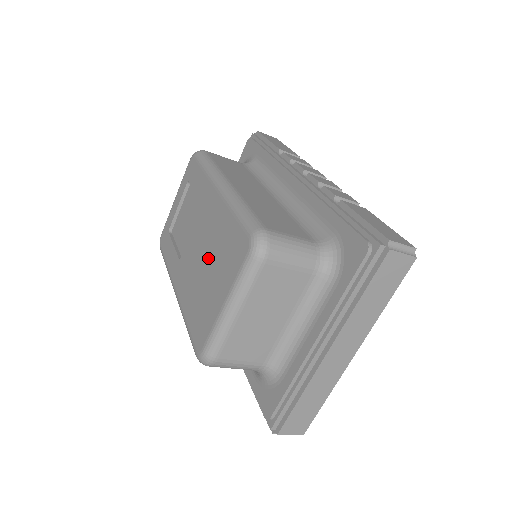
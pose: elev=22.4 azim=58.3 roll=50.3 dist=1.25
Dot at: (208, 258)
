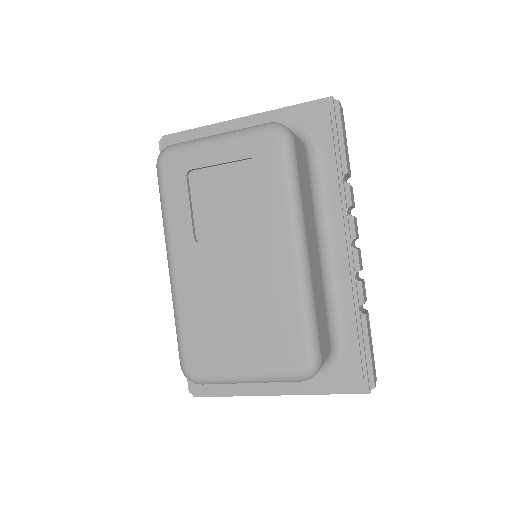
Dot at: (244, 307)
